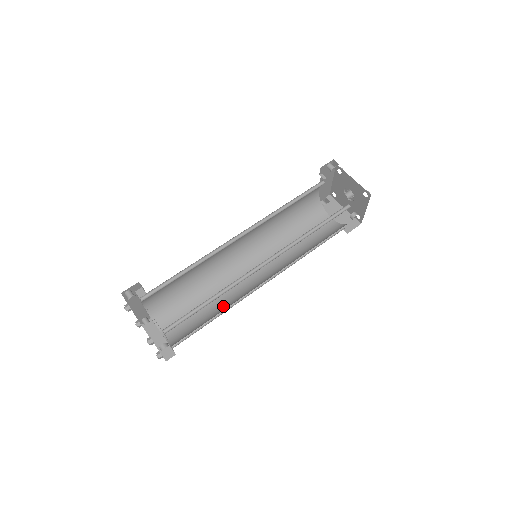
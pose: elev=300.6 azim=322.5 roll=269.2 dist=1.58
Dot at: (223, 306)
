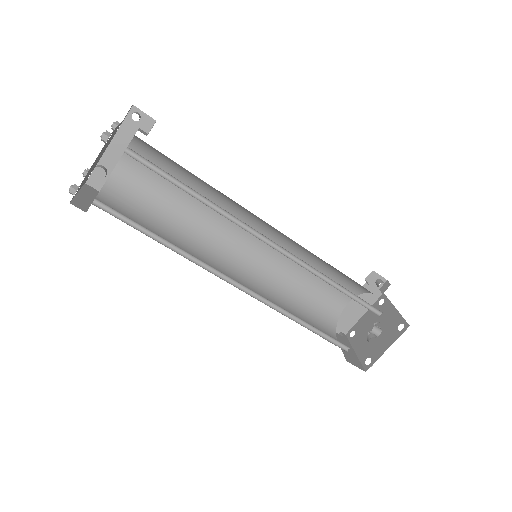
Dot at: (180, 248)
